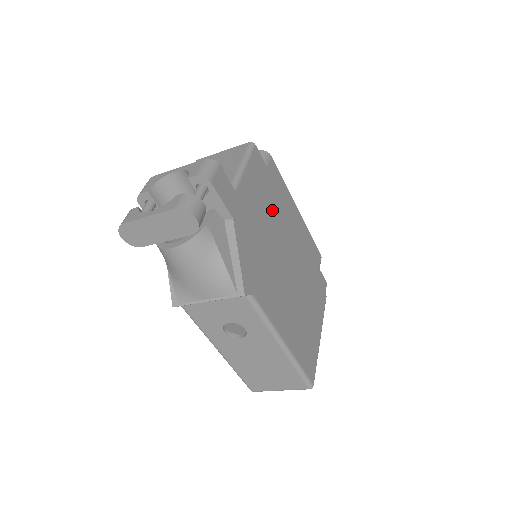
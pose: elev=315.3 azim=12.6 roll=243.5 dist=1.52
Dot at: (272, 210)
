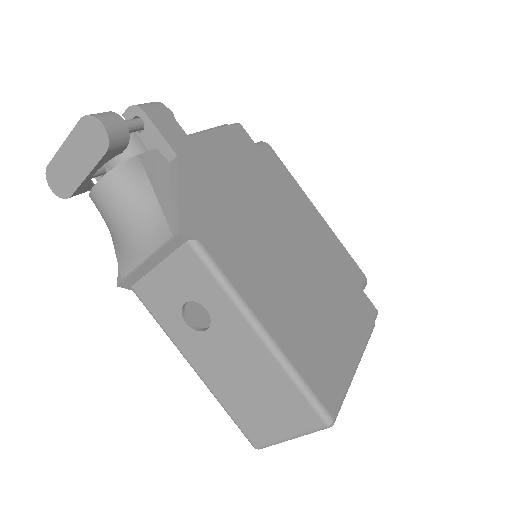
Dot at: (261, 186)
